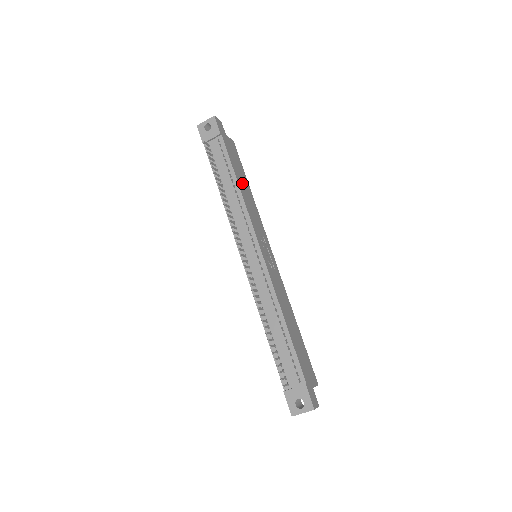
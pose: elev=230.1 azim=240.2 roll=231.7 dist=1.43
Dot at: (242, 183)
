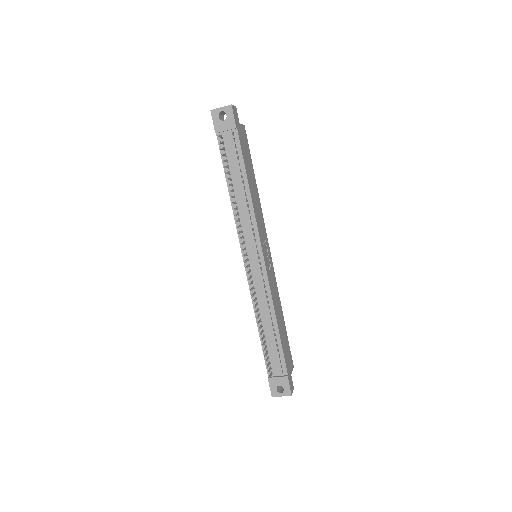
Dot at: (251, 182)
